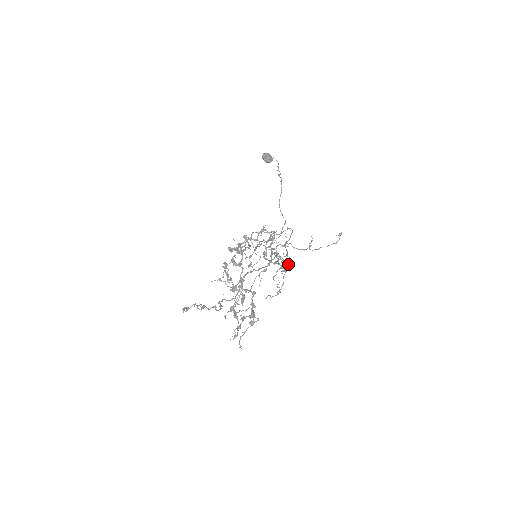
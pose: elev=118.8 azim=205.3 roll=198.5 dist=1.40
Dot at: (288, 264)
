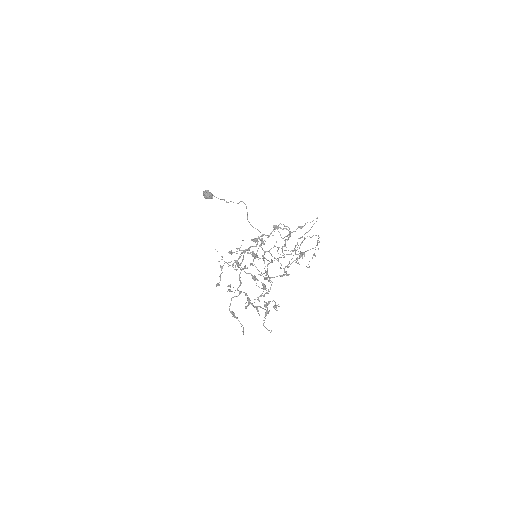
Dot at: (281, 264)
